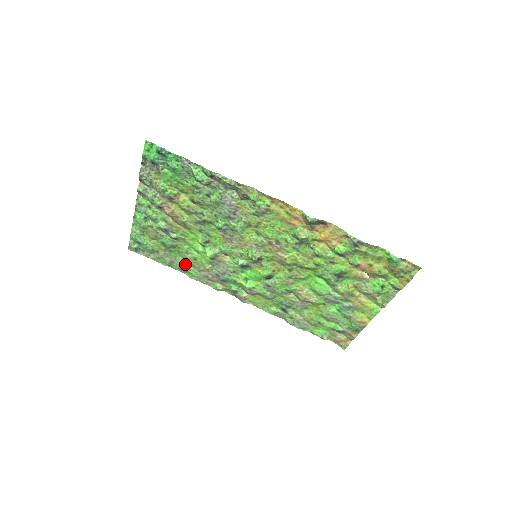
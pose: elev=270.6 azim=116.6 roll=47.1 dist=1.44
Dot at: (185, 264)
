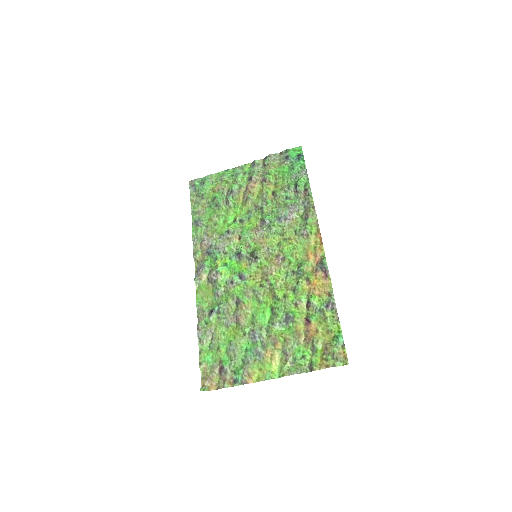
Dot at: (204, 221)
